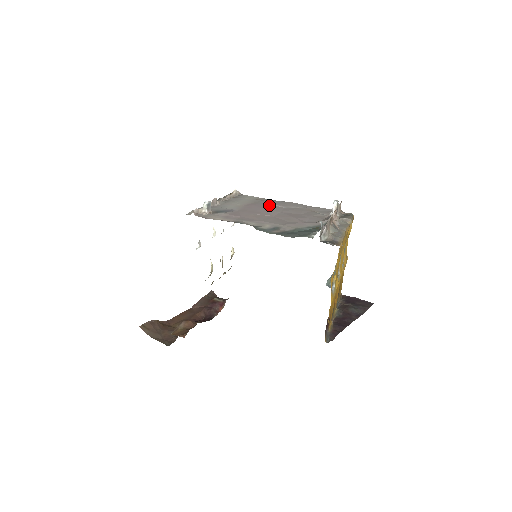
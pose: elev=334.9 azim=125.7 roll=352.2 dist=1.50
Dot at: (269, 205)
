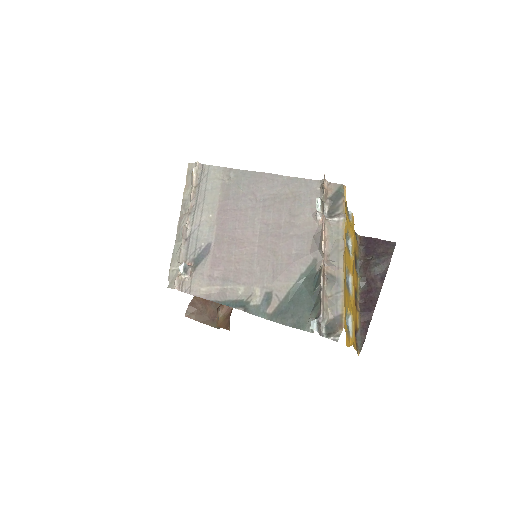
Dot at: (242, 201)
